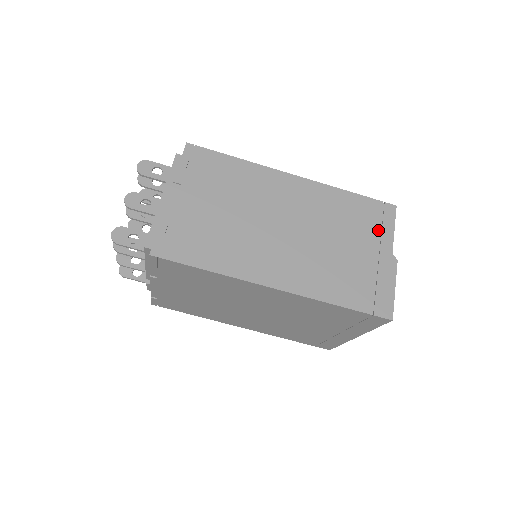
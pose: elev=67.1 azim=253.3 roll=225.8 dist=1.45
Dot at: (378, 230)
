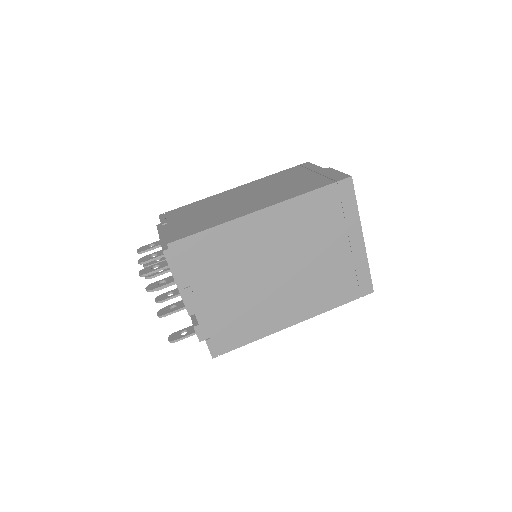
Dot at: (306, 170)
